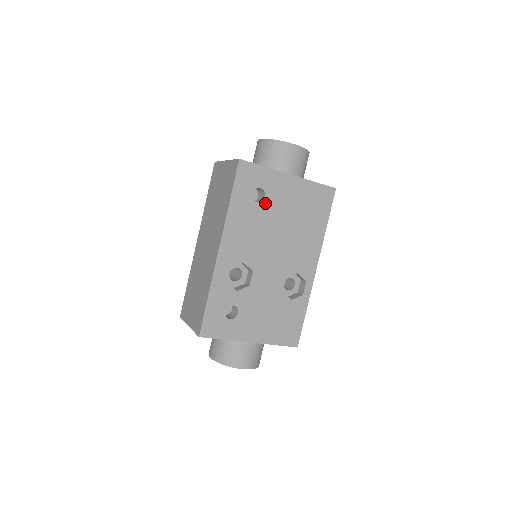
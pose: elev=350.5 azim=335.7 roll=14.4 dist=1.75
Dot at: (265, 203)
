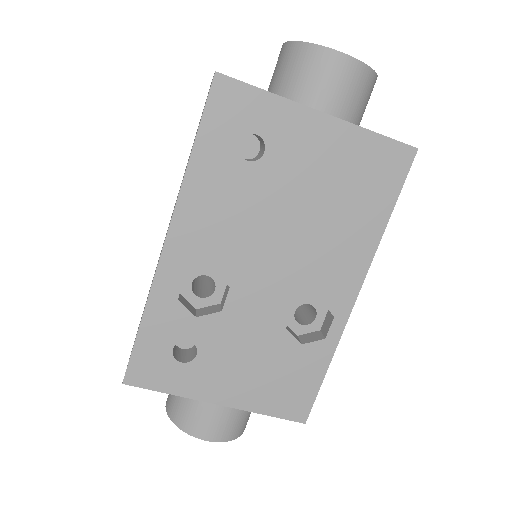
Dot at: (263, 164)
